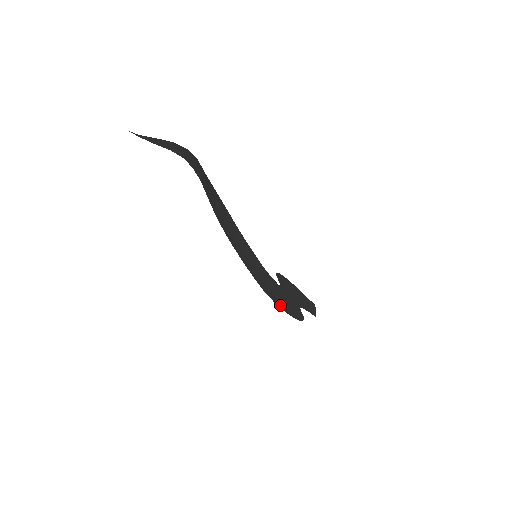
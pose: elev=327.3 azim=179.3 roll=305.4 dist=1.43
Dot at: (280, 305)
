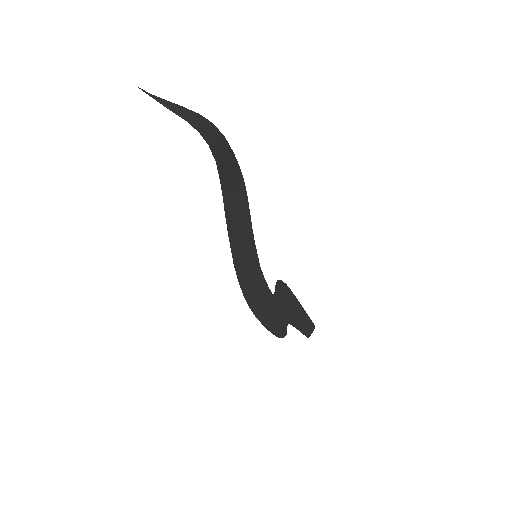
Dot at: (258, 314)
